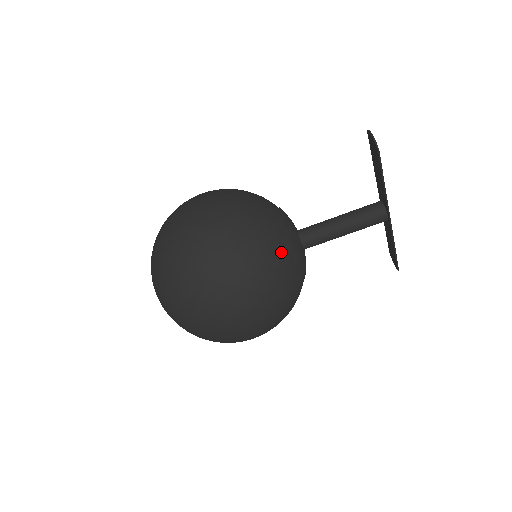
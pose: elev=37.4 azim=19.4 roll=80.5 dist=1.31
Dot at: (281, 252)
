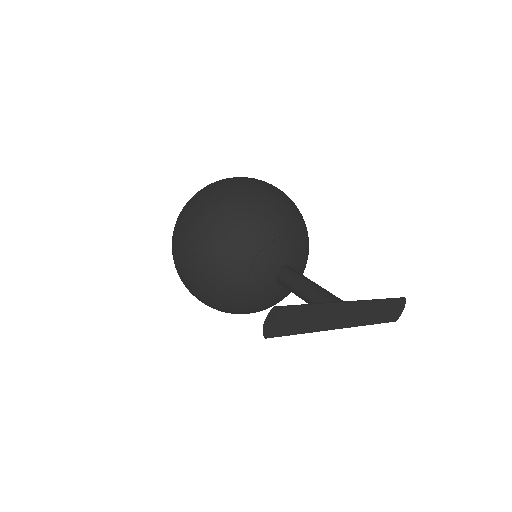
Dot at: (239, 298)
